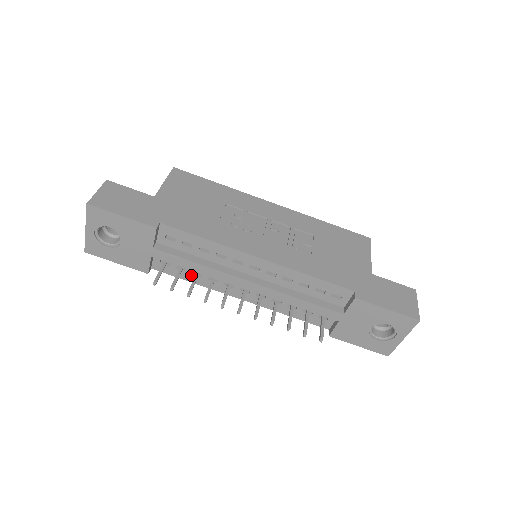
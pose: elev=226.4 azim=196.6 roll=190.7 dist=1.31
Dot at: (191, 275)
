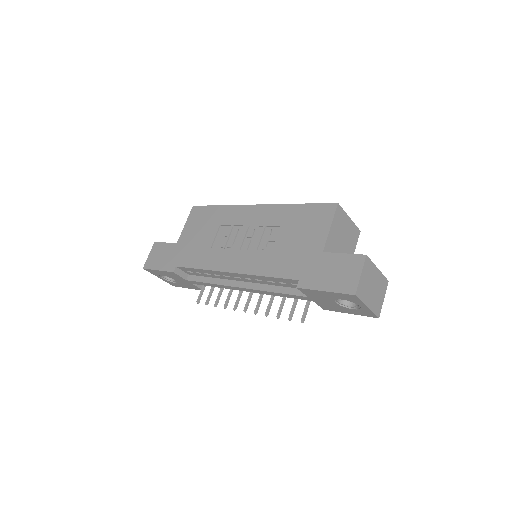
Dot at: occluded
